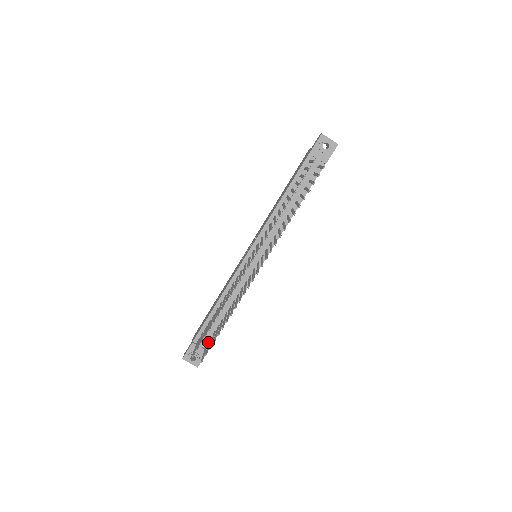
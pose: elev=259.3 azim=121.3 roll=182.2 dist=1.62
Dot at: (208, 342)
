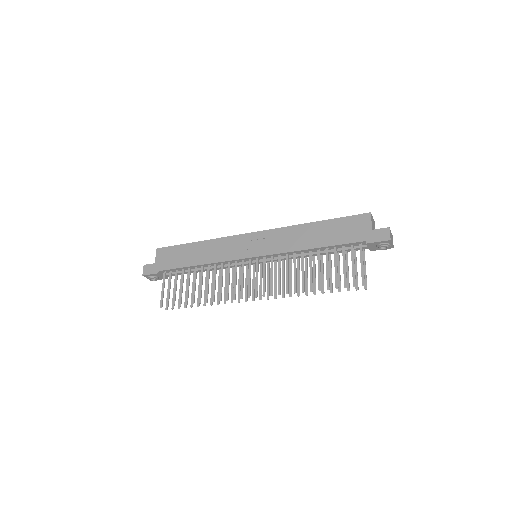
Dot at: occluded
